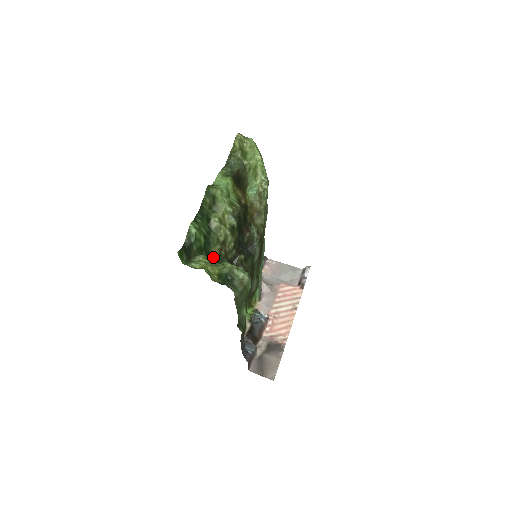
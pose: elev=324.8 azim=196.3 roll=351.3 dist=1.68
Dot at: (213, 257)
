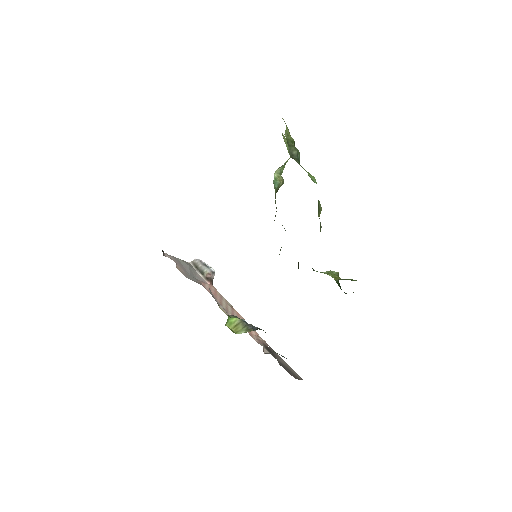
Dot at: occluded
